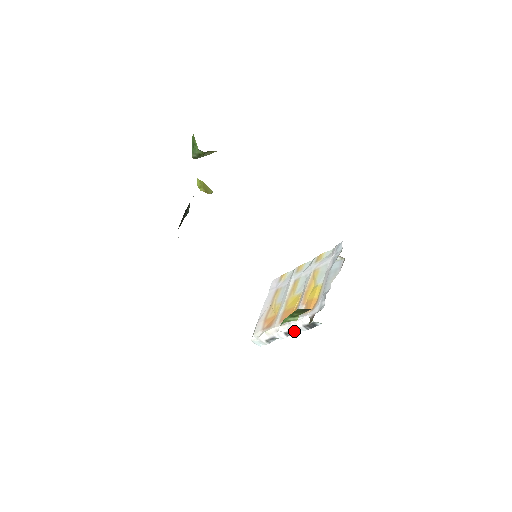
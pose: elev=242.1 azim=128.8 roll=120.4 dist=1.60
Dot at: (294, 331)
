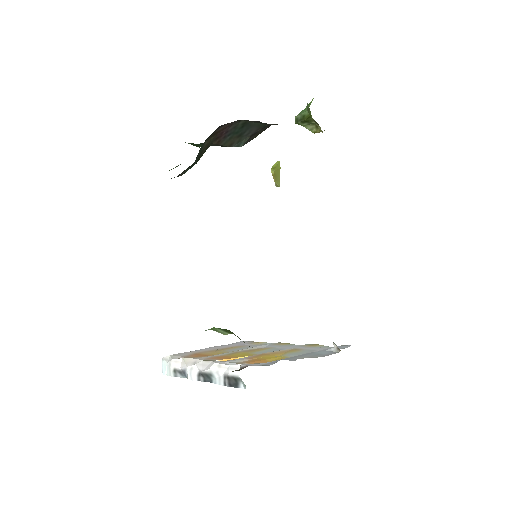
Dot at: (210, 378)
